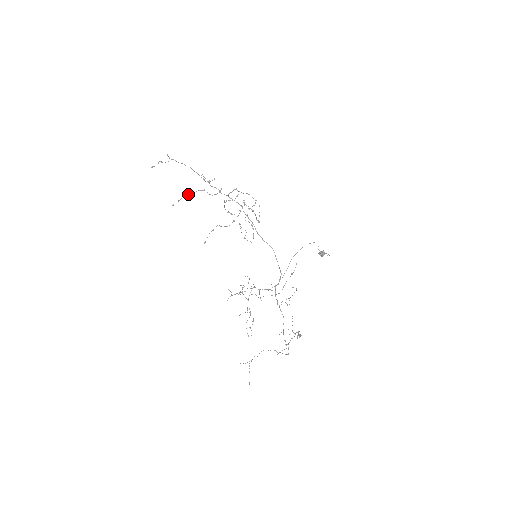
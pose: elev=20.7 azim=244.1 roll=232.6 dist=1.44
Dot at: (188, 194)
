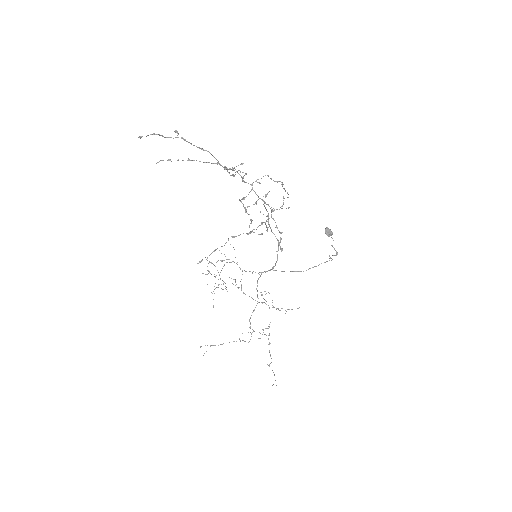
Dot at: (188, 159)
